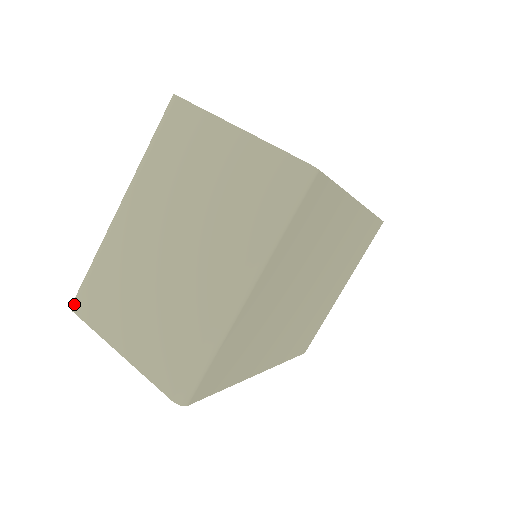
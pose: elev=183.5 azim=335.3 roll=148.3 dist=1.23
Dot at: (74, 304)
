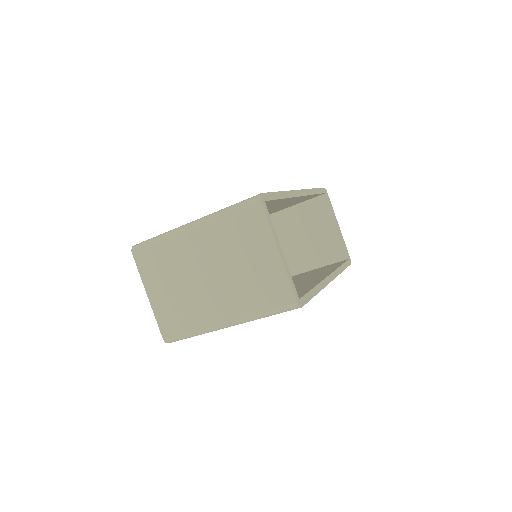
Dot at: (135, 250)
